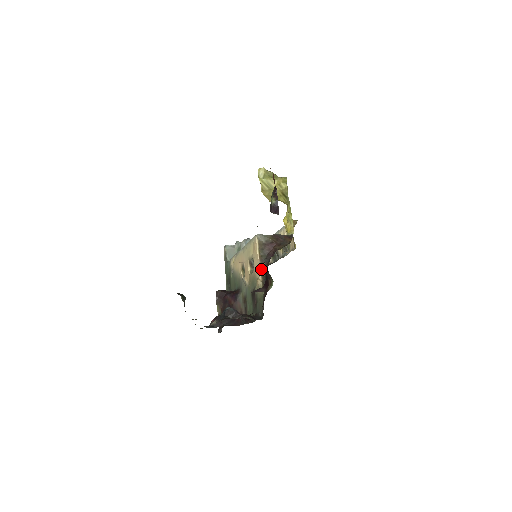
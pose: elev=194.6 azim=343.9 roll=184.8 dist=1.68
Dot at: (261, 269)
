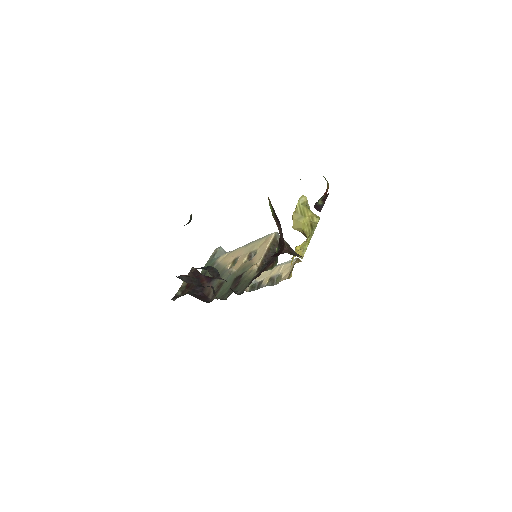
Dot at: (264, 257)
